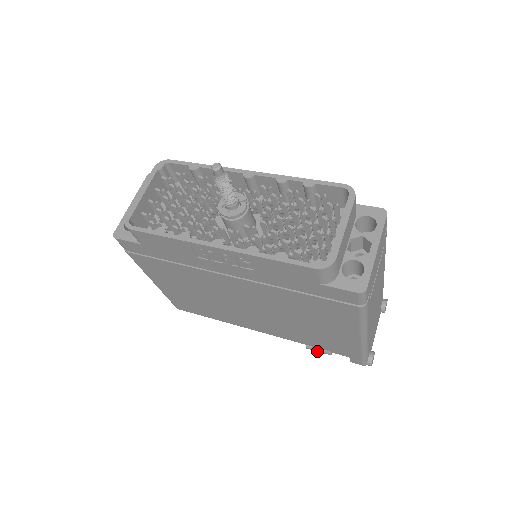
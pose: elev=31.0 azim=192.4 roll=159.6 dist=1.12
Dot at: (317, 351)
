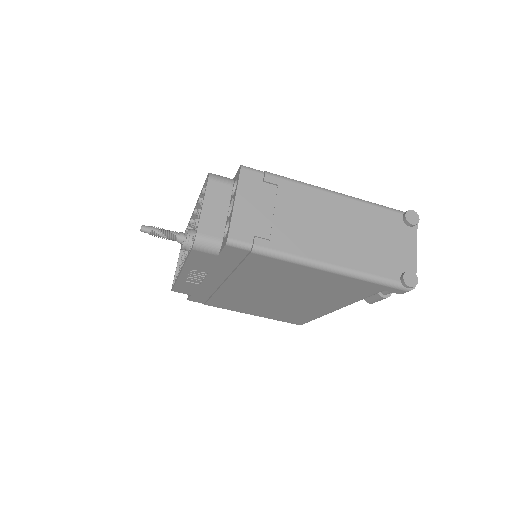
Dot at: (376, 301)
